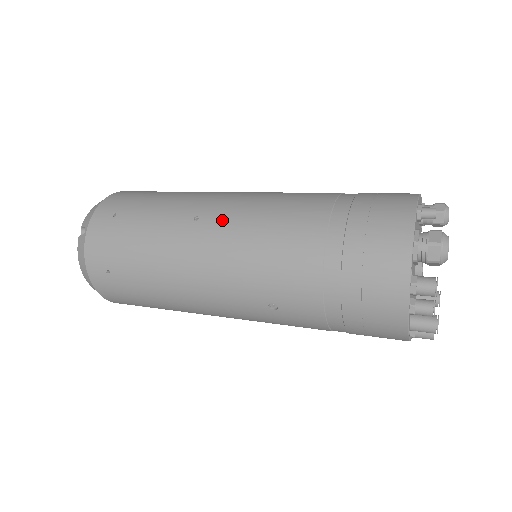
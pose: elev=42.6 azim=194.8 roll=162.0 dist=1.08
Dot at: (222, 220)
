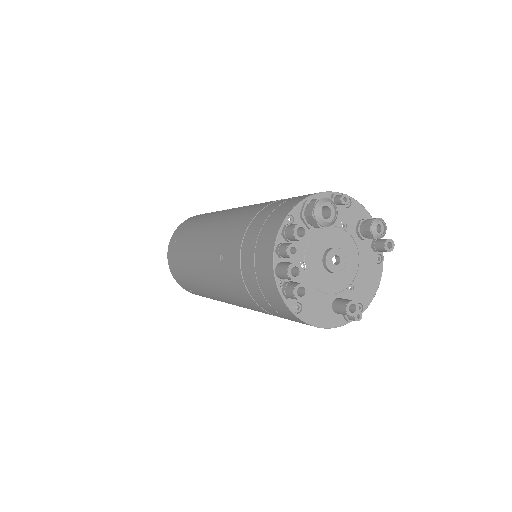
Dot at: occluded
